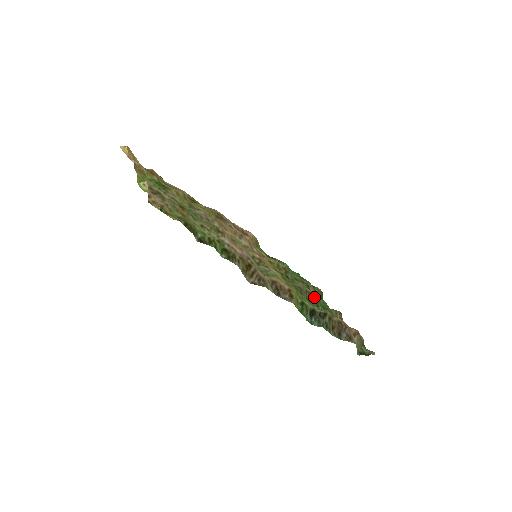
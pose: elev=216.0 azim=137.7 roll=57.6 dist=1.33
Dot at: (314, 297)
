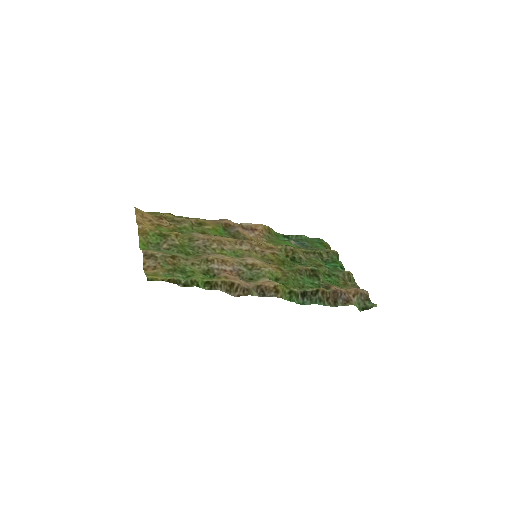
Dot at: (315, 272)
